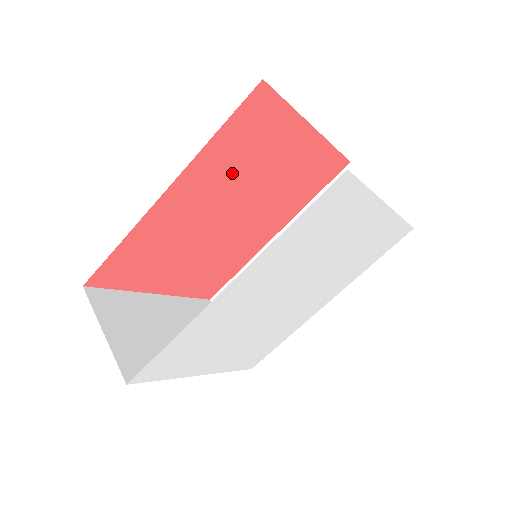
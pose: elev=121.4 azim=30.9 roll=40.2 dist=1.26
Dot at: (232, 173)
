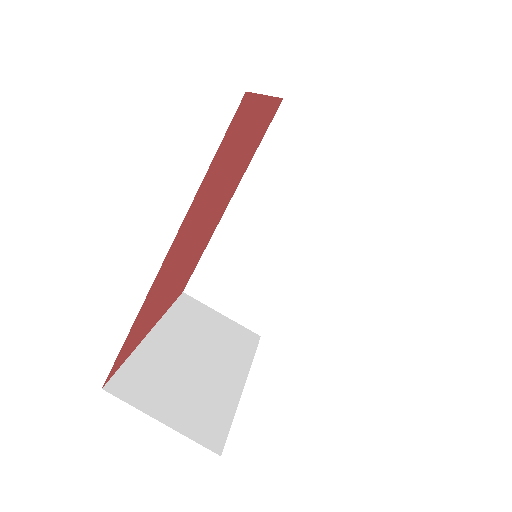
Dot at: (210, 192)
